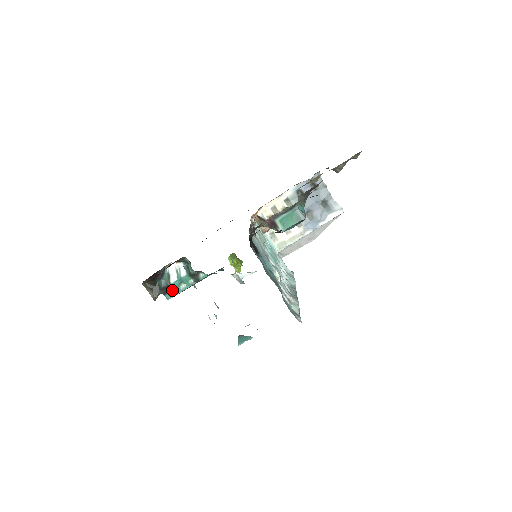
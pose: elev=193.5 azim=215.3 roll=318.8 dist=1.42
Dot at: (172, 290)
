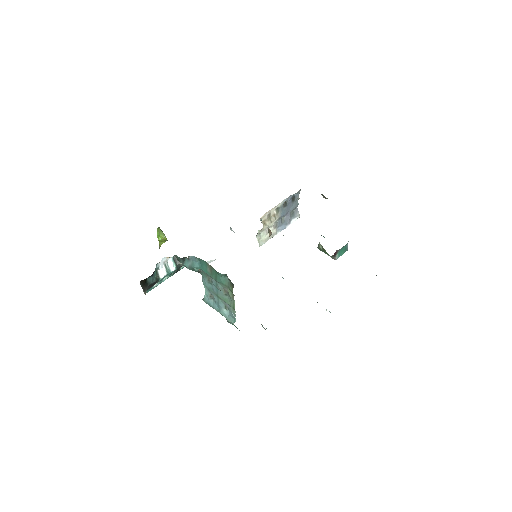
Dot at: (154, 284)
